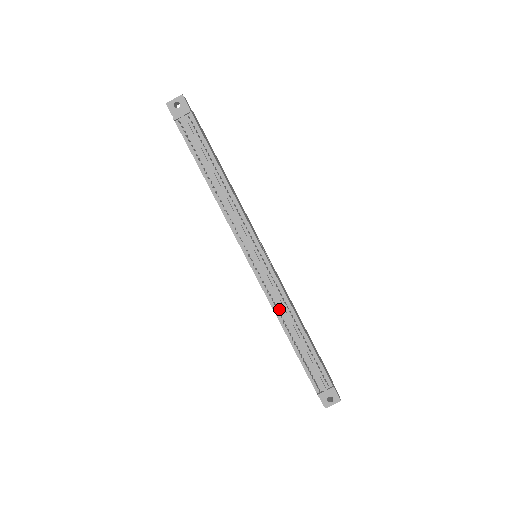
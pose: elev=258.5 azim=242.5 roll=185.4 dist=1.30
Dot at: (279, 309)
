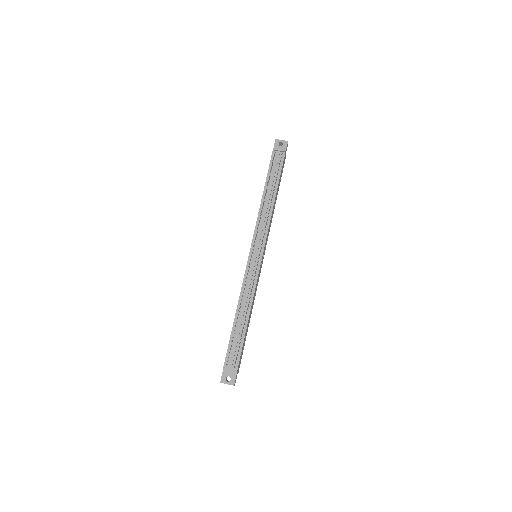
Dot at: (244, 295)
